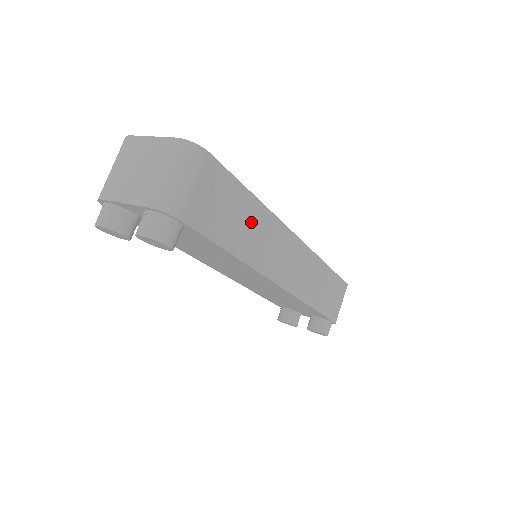
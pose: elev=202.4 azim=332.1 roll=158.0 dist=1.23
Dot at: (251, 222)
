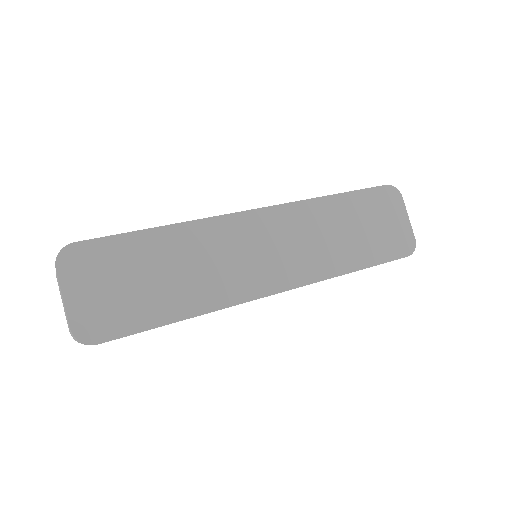
Dot at: occluded
